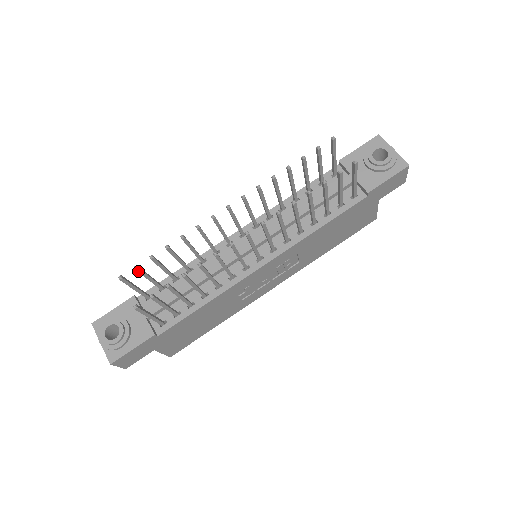
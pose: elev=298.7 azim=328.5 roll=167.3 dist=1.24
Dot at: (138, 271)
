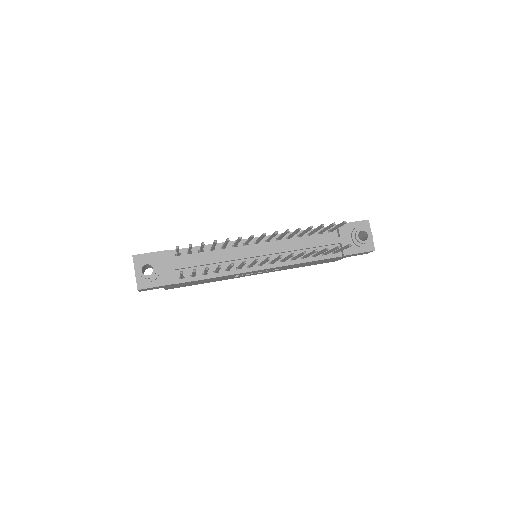
Dot at: (190, 247)
